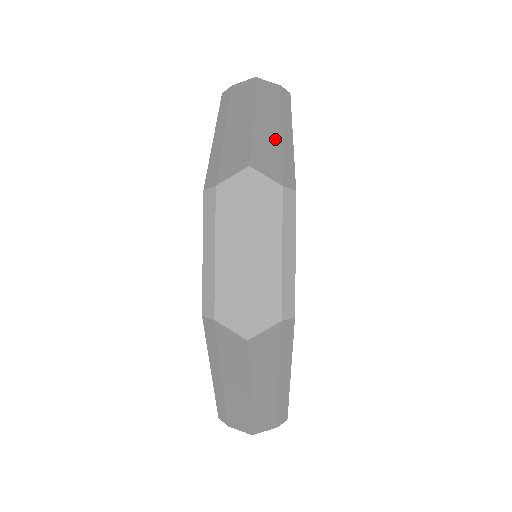
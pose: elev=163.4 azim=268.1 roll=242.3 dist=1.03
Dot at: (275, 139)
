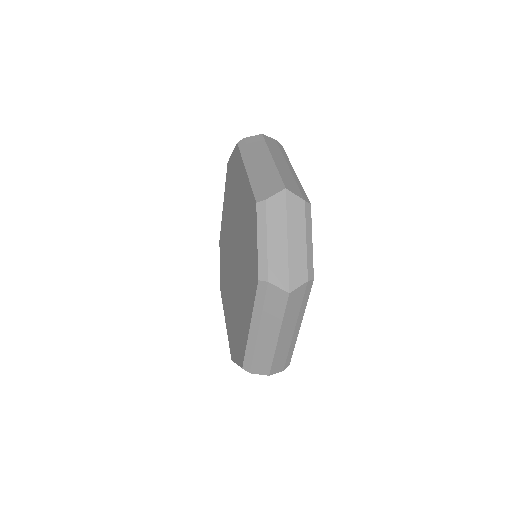
Dot at: (289, 174)
